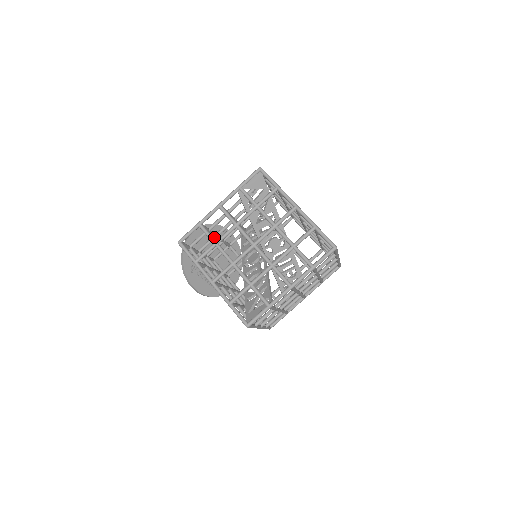
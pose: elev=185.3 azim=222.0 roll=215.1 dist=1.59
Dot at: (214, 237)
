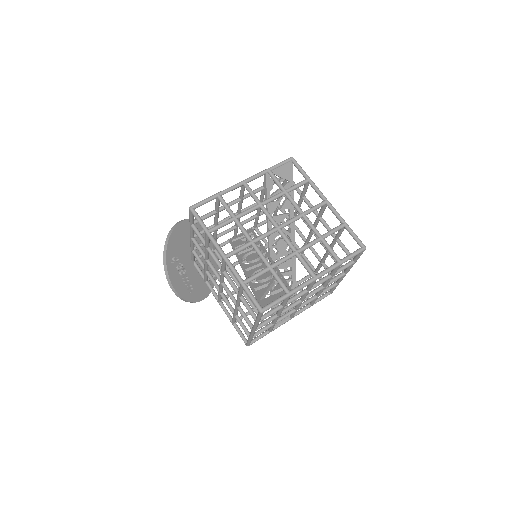
Dot at: (214, 225)
